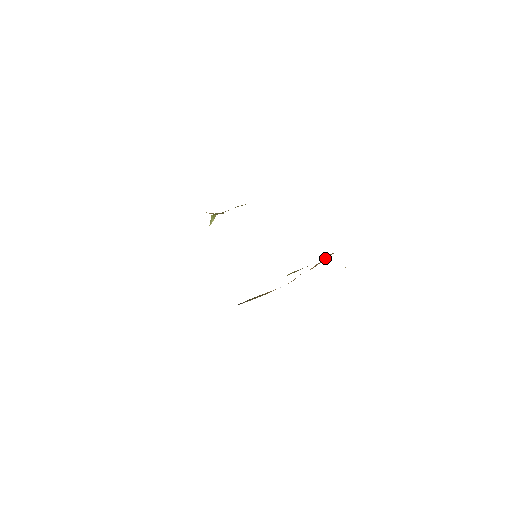
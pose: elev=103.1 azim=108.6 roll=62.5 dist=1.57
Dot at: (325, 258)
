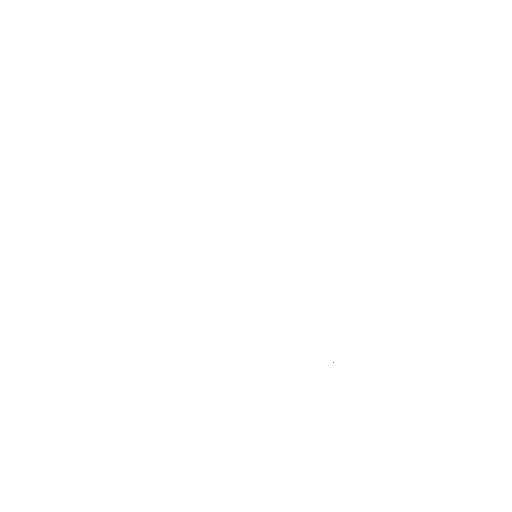
Dot at: occluded
